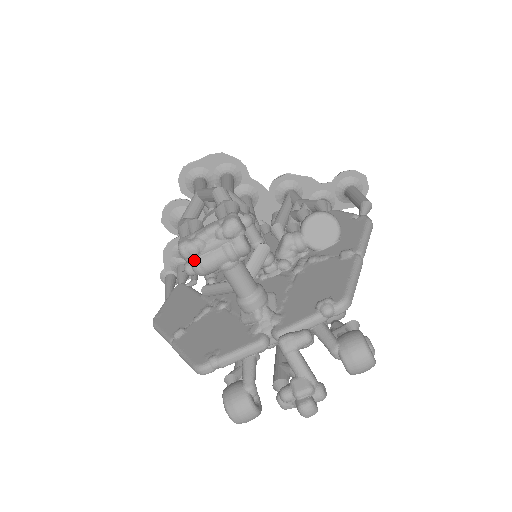
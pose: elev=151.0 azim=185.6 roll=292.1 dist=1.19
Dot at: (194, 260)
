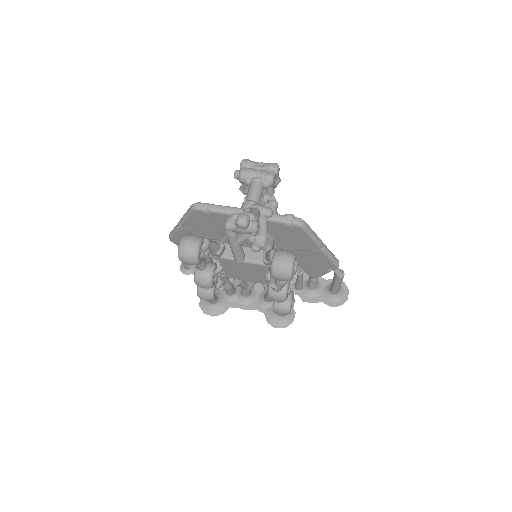
Dot at: (244, 167)
